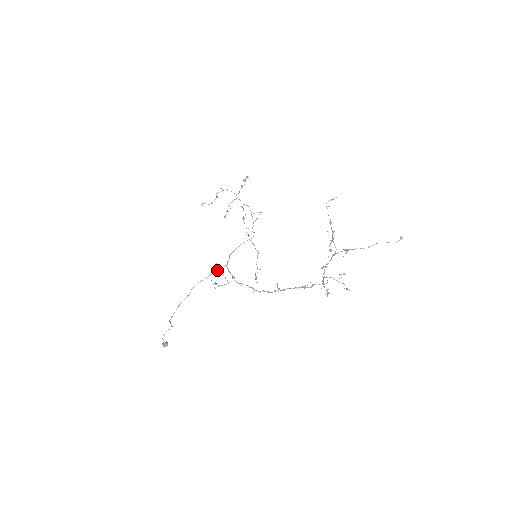
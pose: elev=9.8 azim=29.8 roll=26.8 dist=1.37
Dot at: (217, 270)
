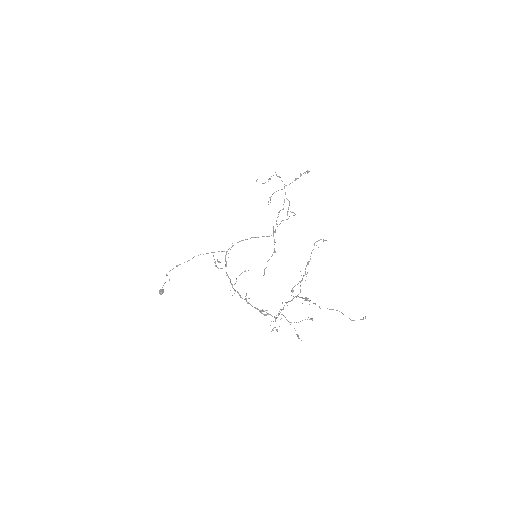
Dot at: occluded
